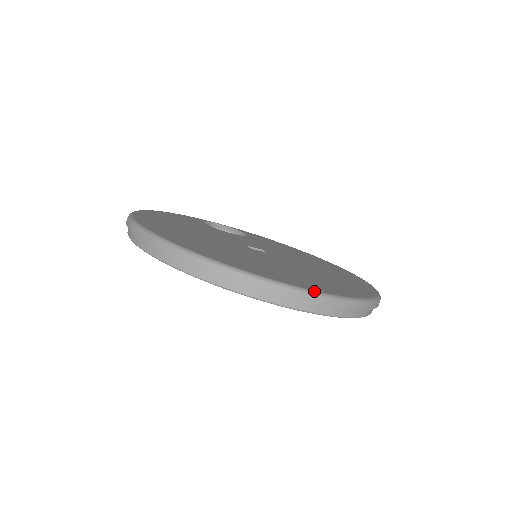
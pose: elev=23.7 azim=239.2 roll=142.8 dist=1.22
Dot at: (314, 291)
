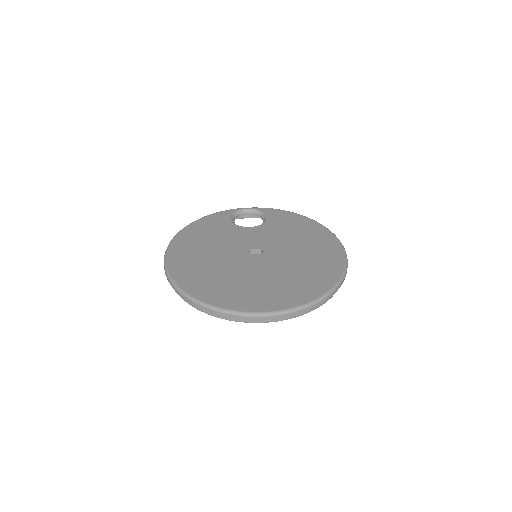
Dot at: (260, 313)
